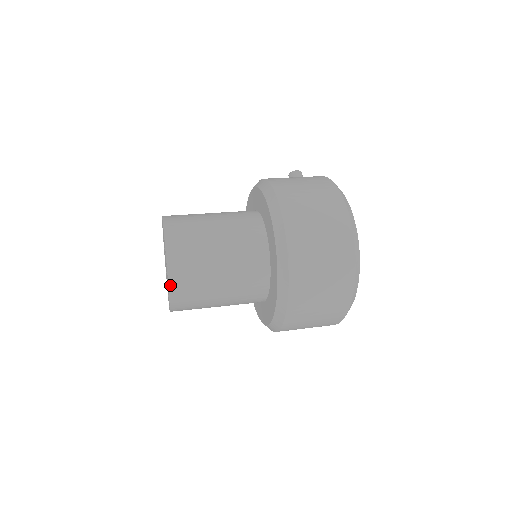
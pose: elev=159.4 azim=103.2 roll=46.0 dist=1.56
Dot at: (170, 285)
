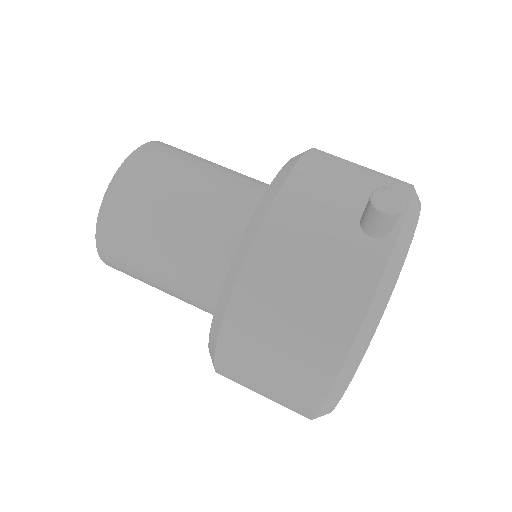
Dot at: occluded
